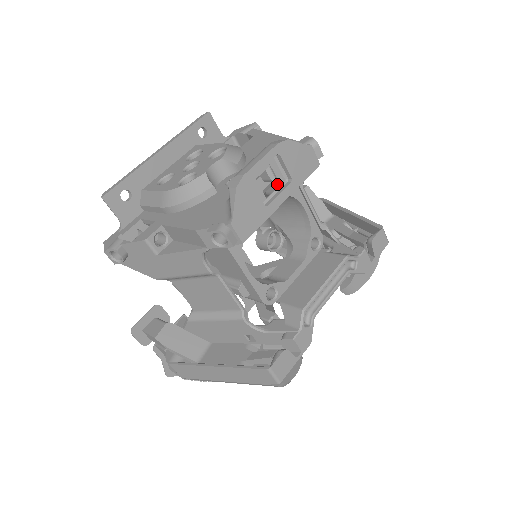
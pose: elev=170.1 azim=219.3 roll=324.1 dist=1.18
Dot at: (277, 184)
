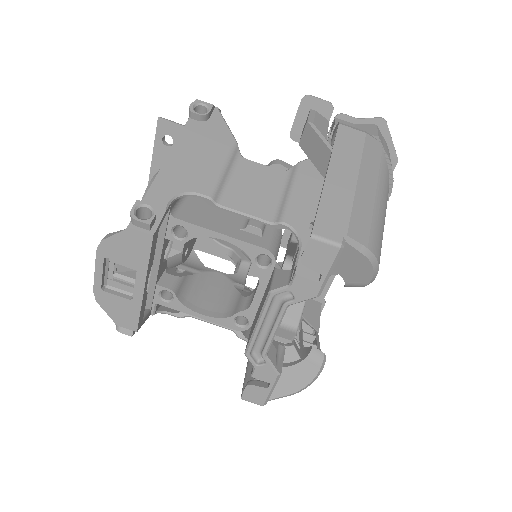
Dot at: (169, 237)
